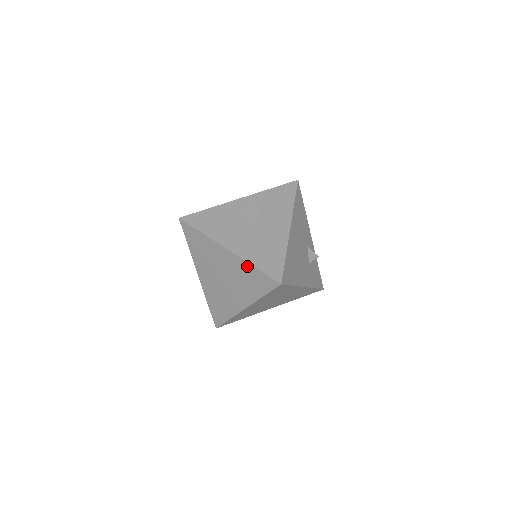
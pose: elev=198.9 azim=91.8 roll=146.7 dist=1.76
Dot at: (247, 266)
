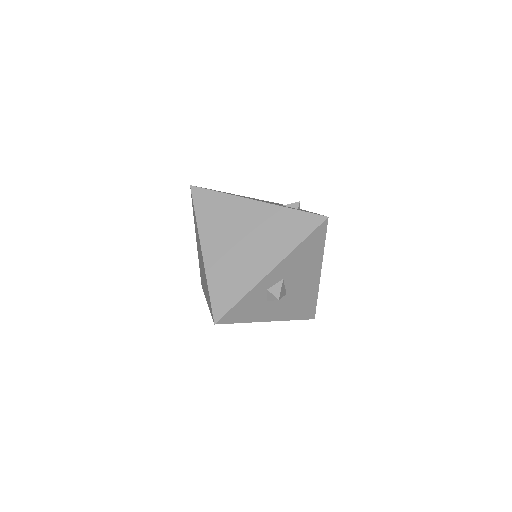
Dot at: (194, 222)
